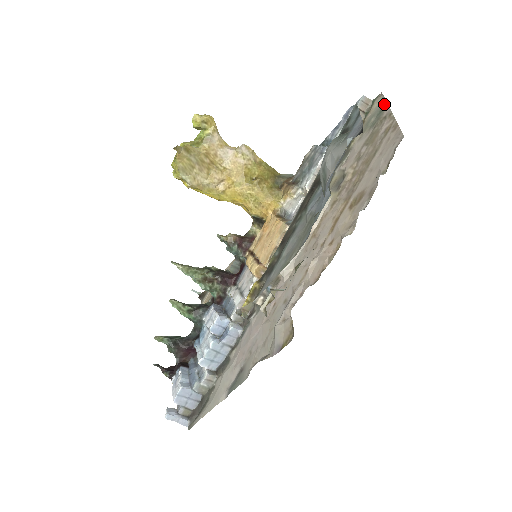
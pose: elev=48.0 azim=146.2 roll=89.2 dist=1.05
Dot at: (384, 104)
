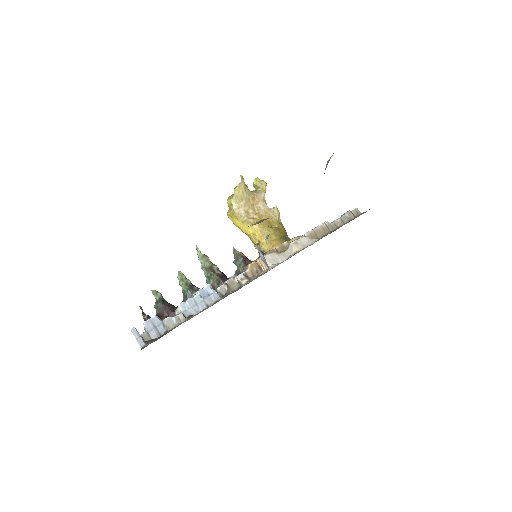
Dot at: occluded
